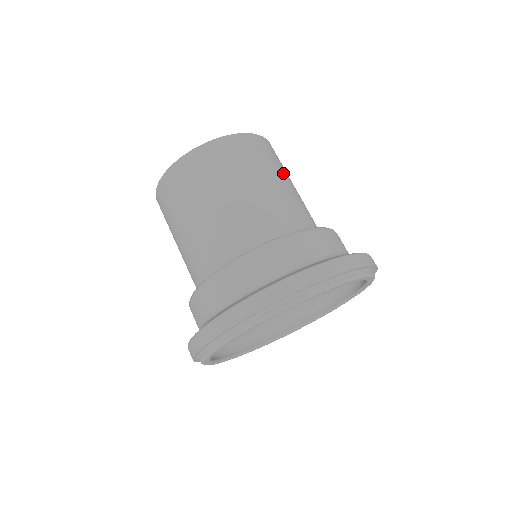
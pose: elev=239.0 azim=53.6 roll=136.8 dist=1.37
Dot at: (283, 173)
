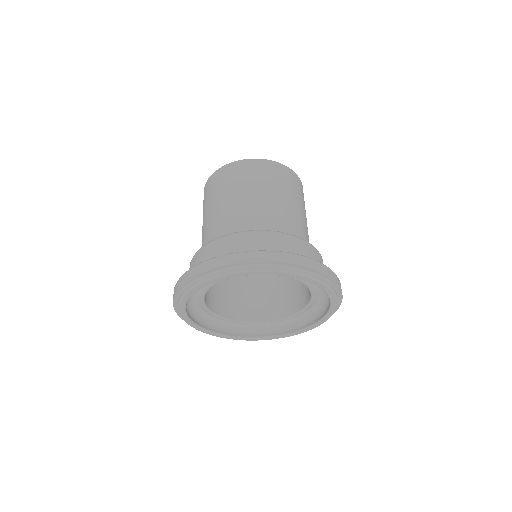
Dot at: (301, 204)
